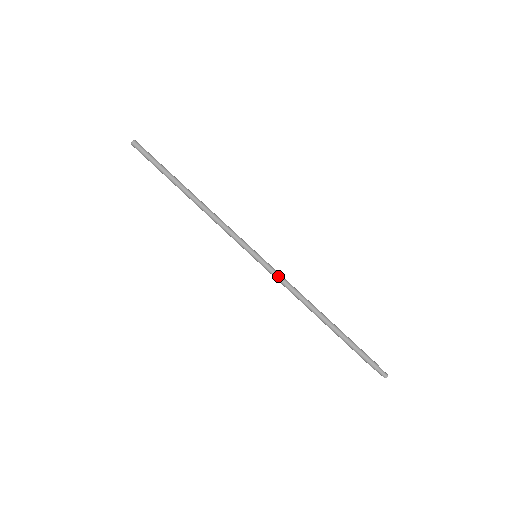
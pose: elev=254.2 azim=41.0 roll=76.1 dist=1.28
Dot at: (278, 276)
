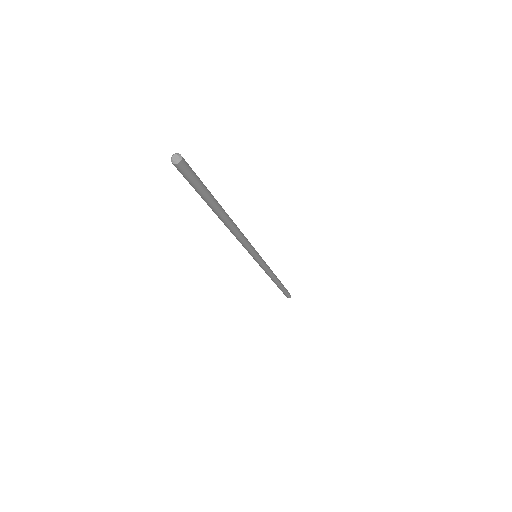
Dot at: (265, 268)
